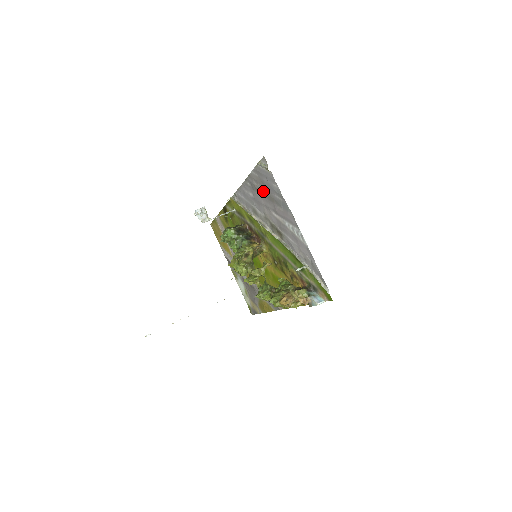
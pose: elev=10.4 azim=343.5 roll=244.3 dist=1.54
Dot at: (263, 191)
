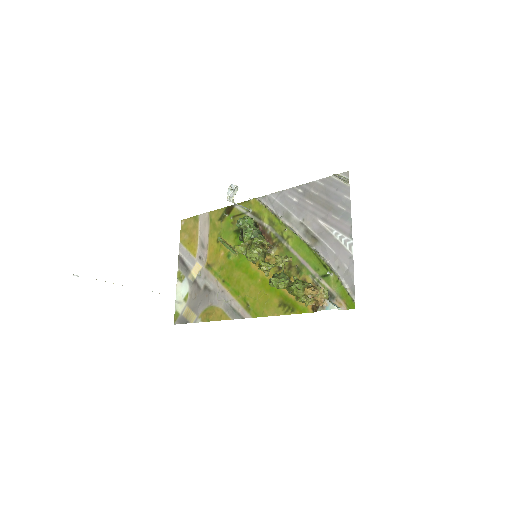
Dot at: (321, 199)
